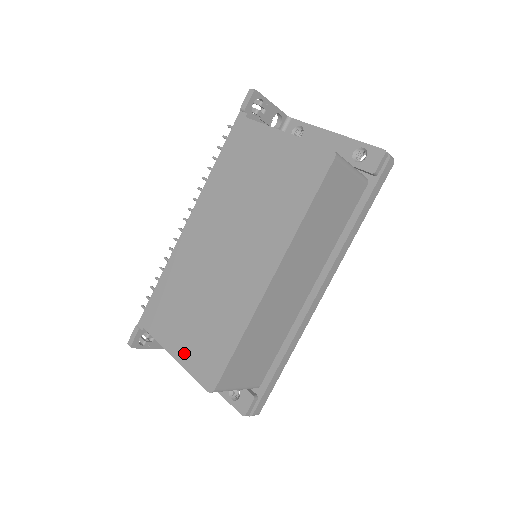
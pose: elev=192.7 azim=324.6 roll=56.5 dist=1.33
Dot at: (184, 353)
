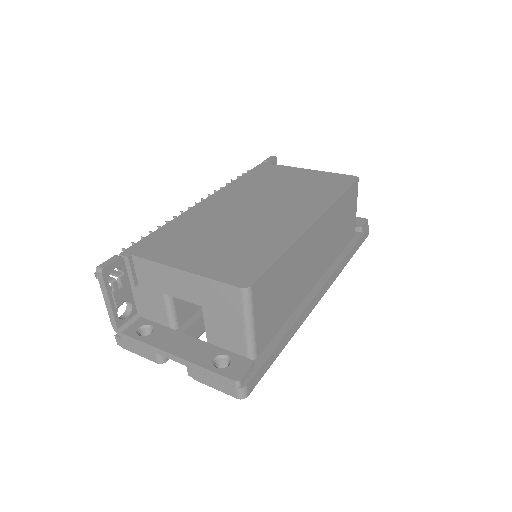
Dot at: (201, 265)
